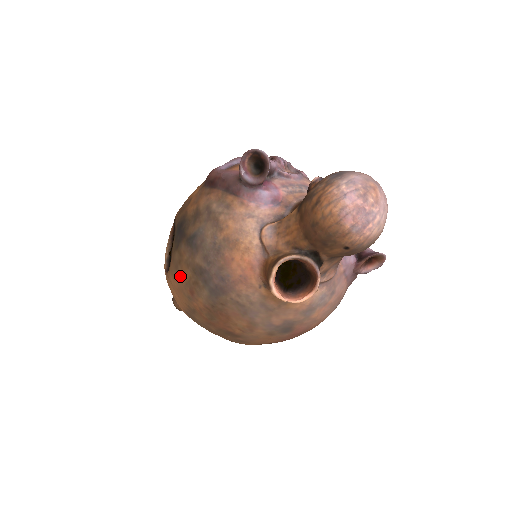
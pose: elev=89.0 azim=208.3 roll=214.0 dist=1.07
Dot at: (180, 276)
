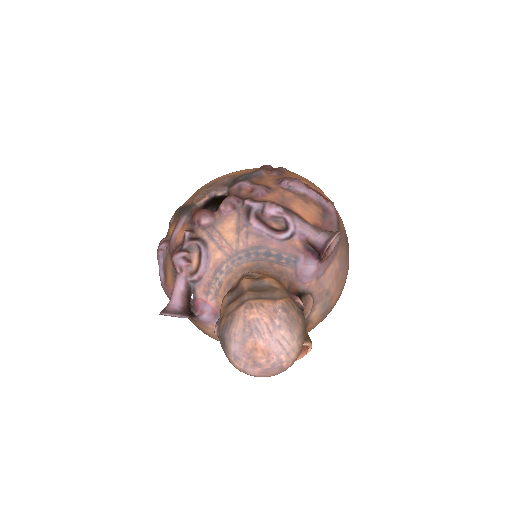
Dot at: occluded
